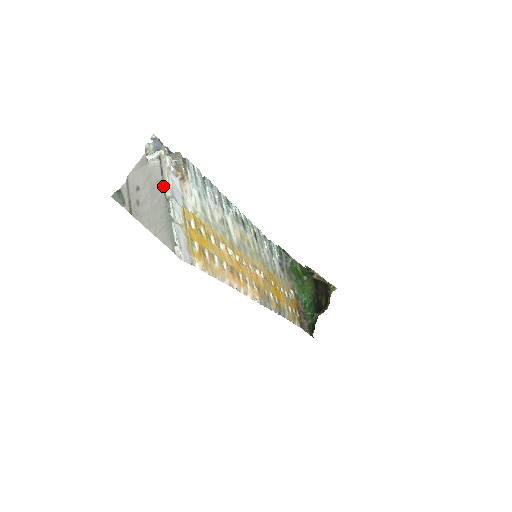
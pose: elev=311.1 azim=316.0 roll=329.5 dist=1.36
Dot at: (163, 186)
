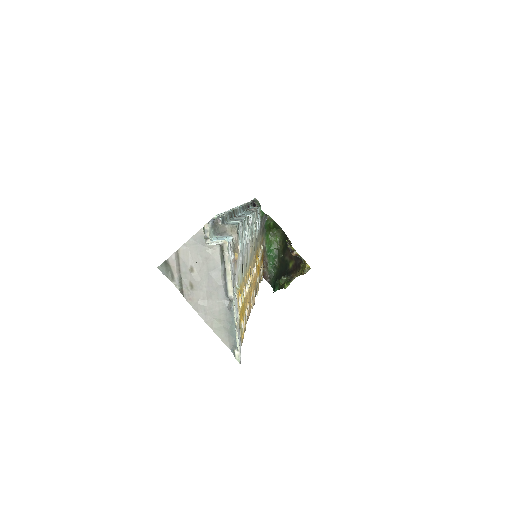
Dot at: (223, 278)
